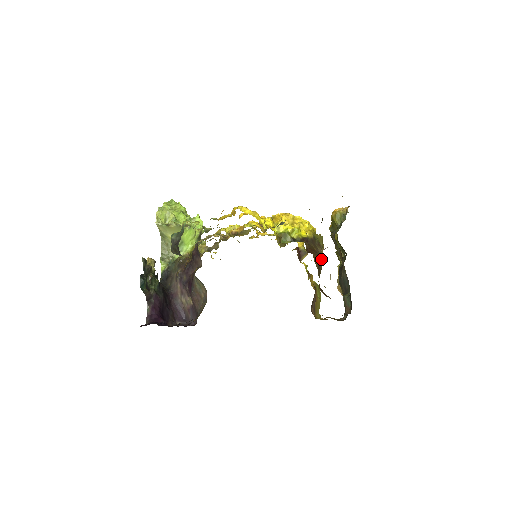
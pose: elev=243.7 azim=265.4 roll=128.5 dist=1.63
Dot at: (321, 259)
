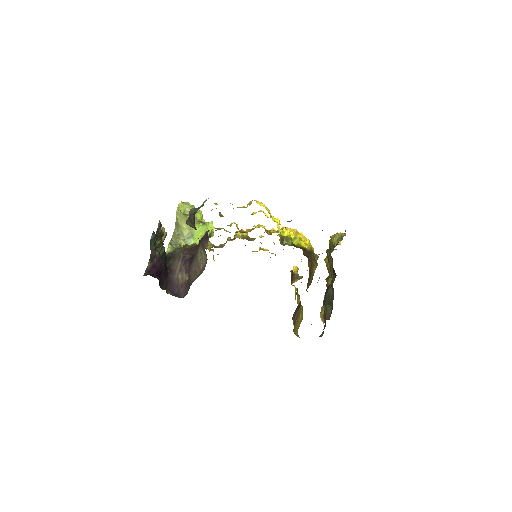
Dot at: (313, 272)
